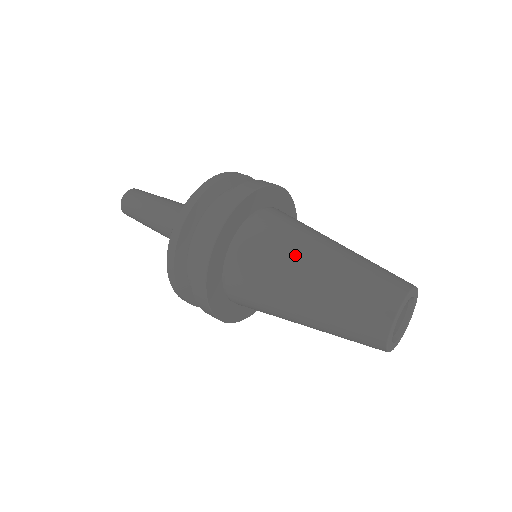
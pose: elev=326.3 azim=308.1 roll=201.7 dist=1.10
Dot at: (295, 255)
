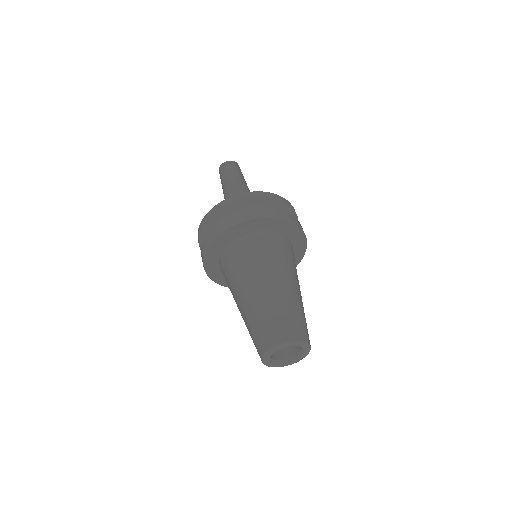
Dot at: (266, 270)
